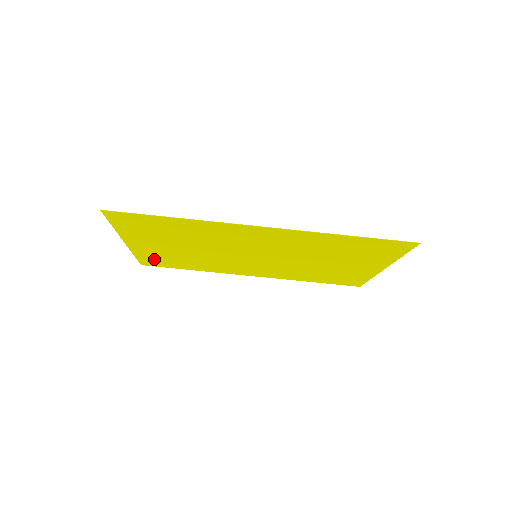
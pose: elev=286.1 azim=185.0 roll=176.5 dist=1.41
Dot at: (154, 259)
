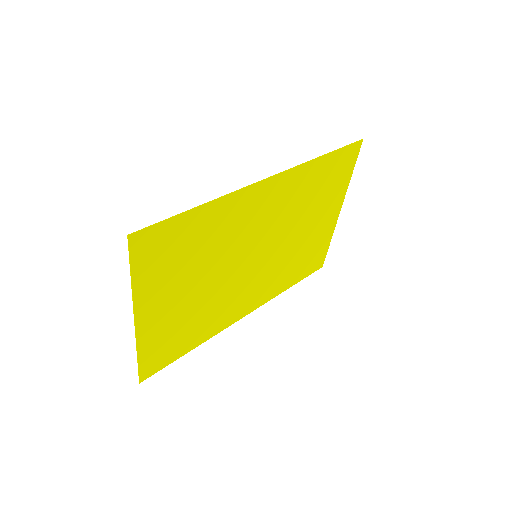
Dot at: (158, 350)
